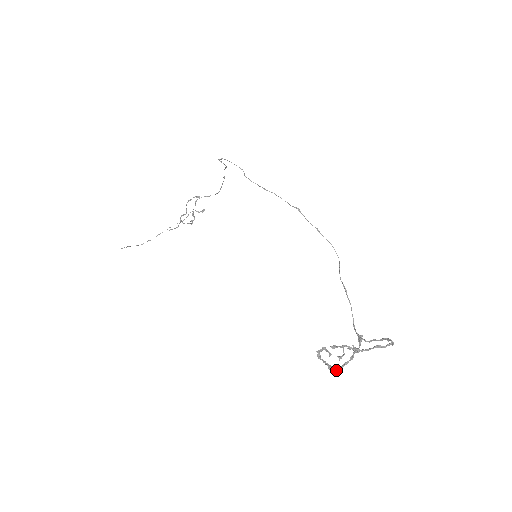
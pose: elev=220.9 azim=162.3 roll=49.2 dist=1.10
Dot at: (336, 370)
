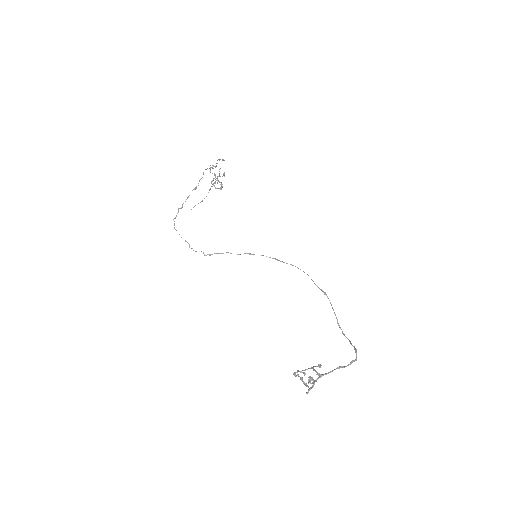
Dot at: occluded
